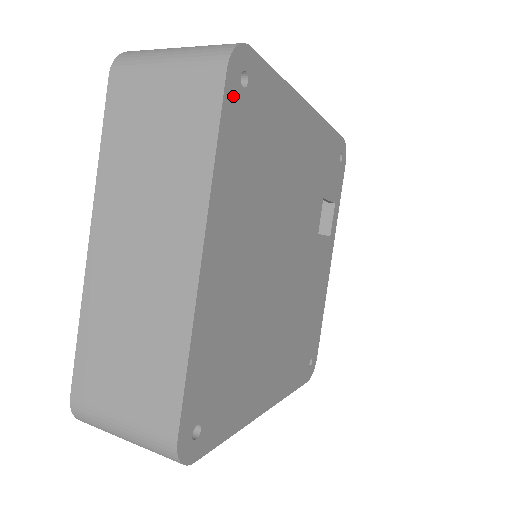
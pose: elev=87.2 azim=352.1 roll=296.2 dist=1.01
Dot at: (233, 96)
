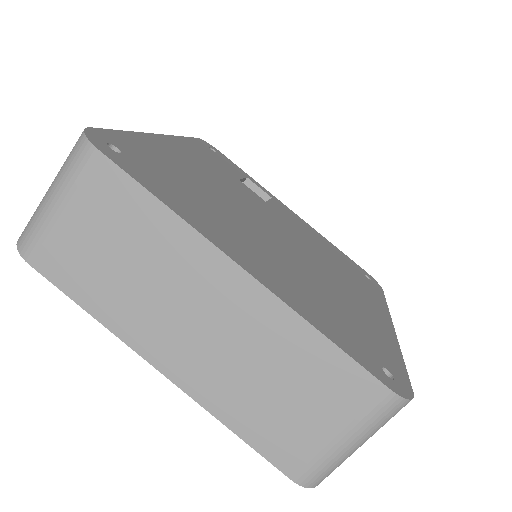
Dot at: (123, 163)
